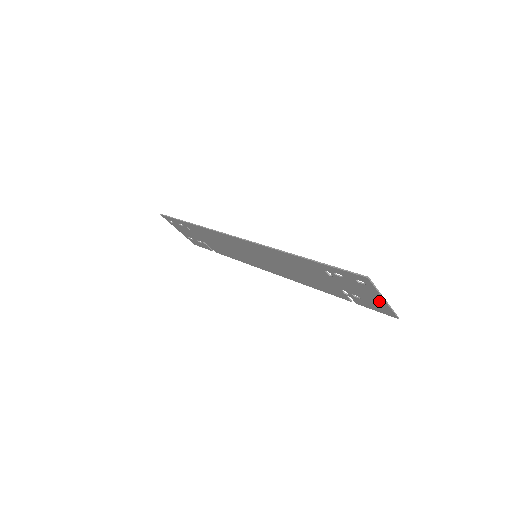
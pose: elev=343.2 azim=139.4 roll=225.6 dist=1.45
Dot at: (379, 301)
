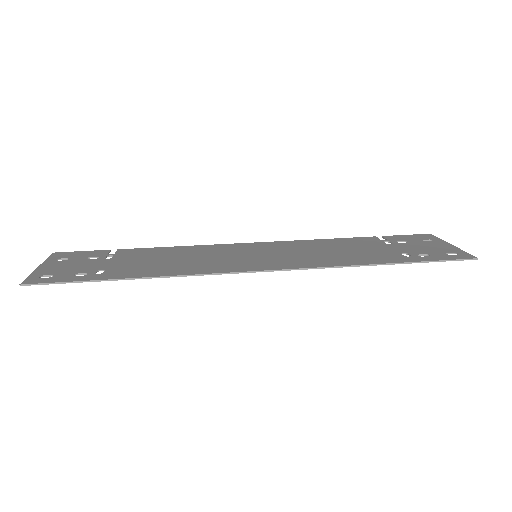
Dot at: (438, 244)
